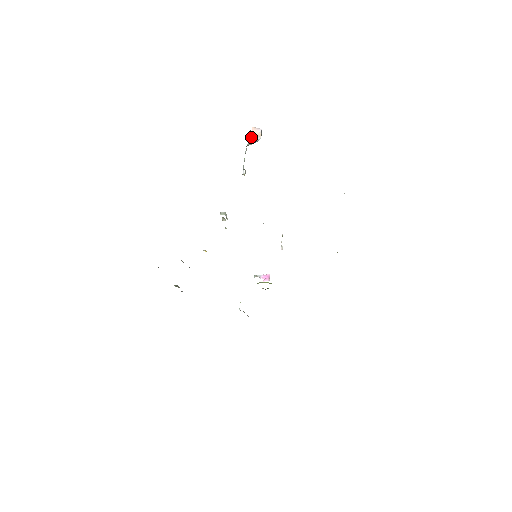
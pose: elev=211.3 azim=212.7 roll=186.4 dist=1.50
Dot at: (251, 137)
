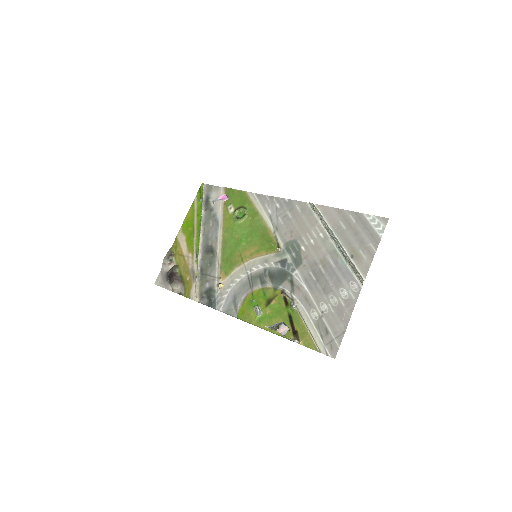
Dot at: occluded
